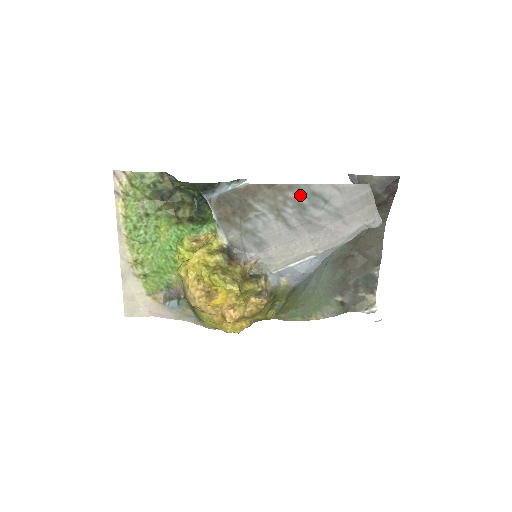
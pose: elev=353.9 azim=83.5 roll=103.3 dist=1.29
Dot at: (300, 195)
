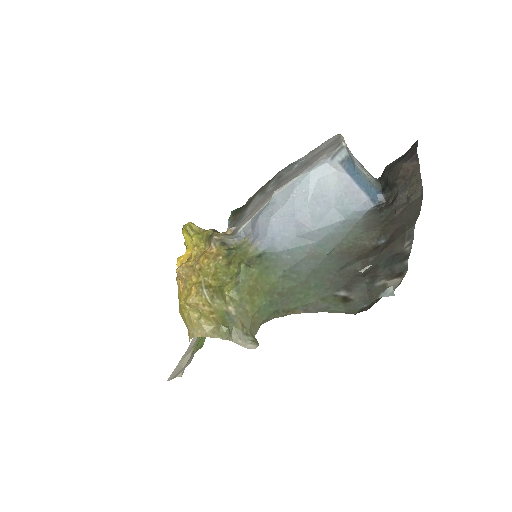
Dot at: (282, 172)
